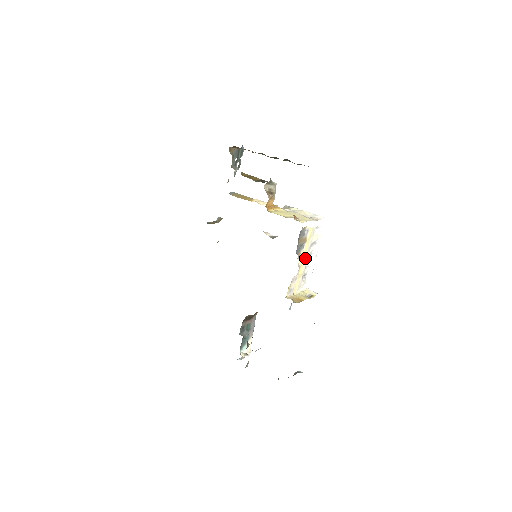
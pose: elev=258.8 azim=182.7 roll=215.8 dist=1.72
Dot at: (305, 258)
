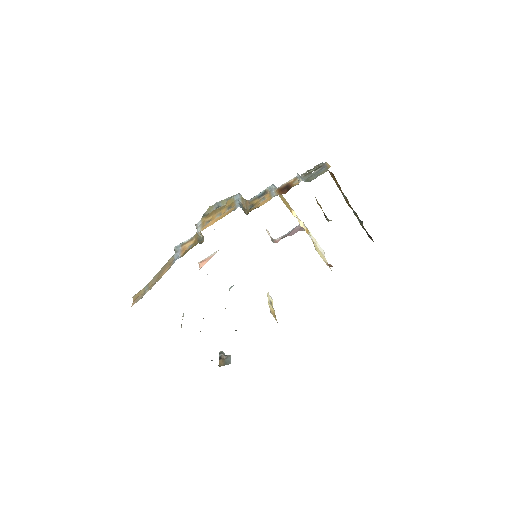
Dot at: occluded
